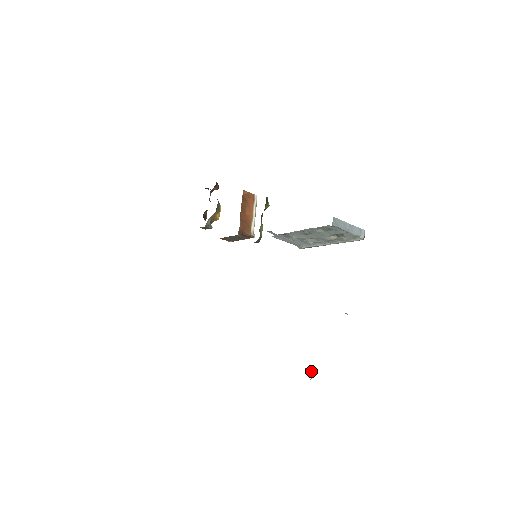
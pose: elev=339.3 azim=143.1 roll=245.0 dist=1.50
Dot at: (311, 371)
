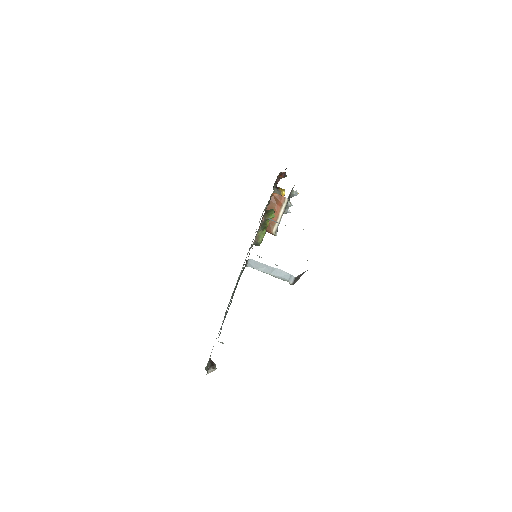
Dot at: (213, 367)
